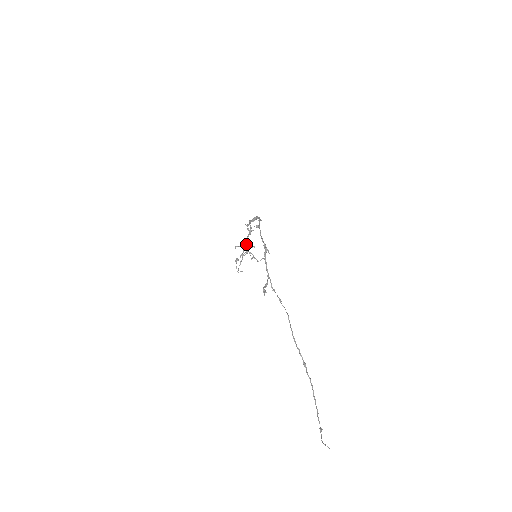
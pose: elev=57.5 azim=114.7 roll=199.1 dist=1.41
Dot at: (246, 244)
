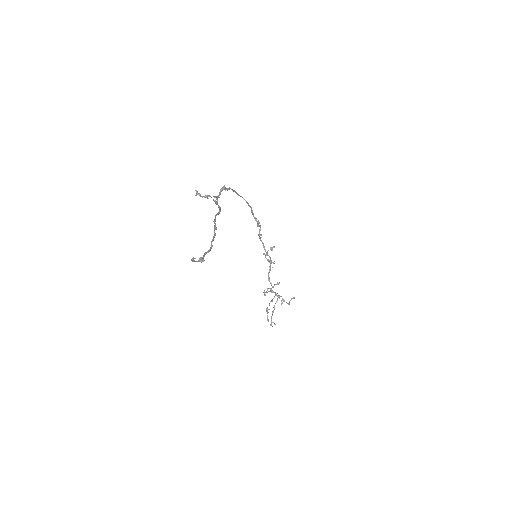
Dot at: (269, 280)
